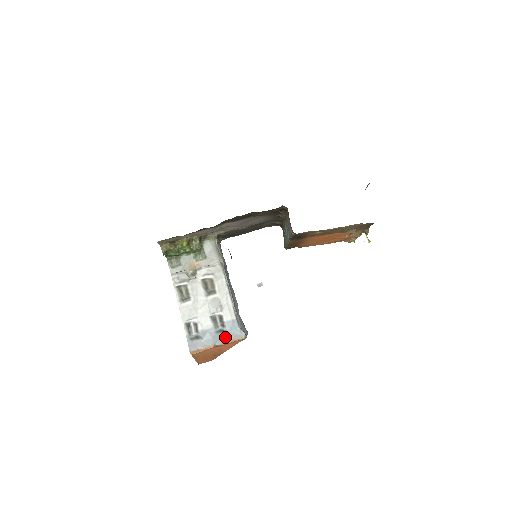
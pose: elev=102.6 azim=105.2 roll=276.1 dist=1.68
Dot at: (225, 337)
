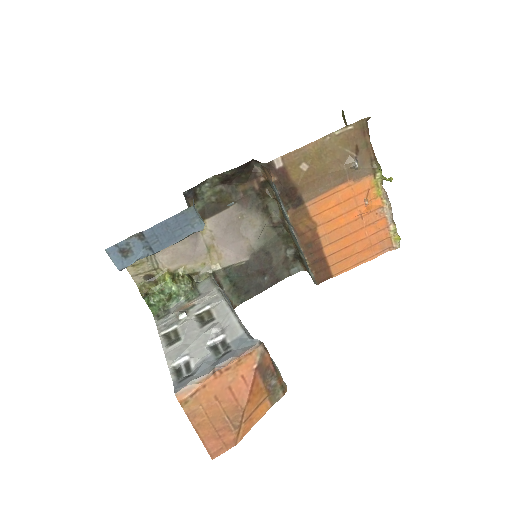
Dot at: (229, 356)
